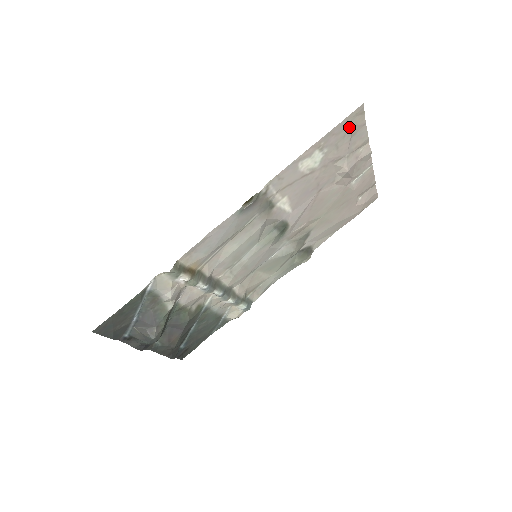
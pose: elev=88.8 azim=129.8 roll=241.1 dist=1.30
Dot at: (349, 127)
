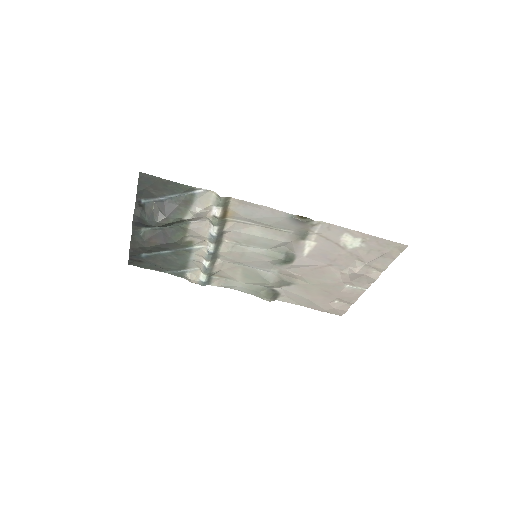
Dot at: (387, 249)
